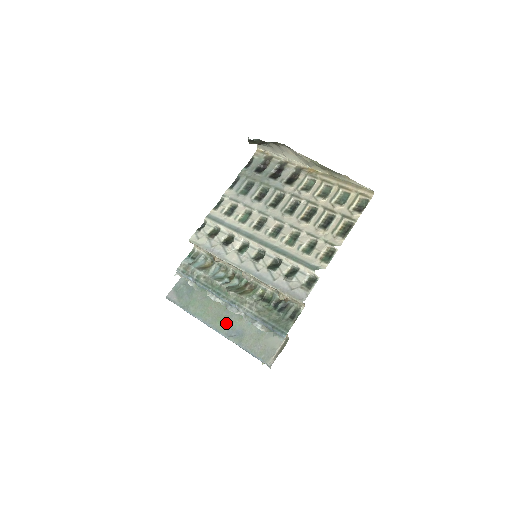
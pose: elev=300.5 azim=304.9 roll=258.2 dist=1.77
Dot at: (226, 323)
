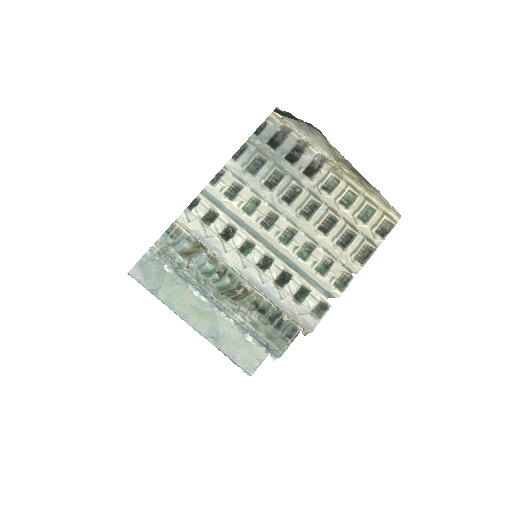
Dot at: (205, 321)
